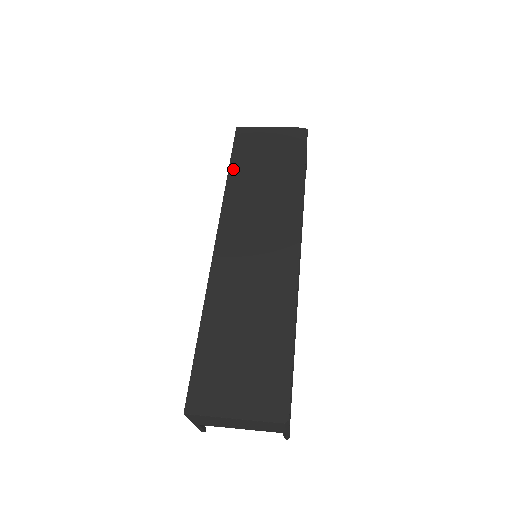
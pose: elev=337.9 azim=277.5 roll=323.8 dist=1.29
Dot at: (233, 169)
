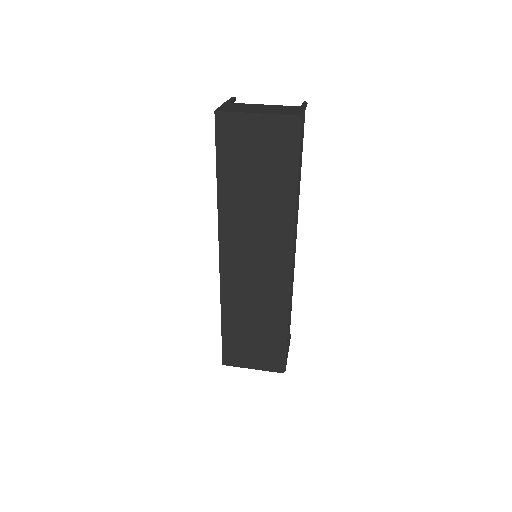
Dot at: (221, 178)
